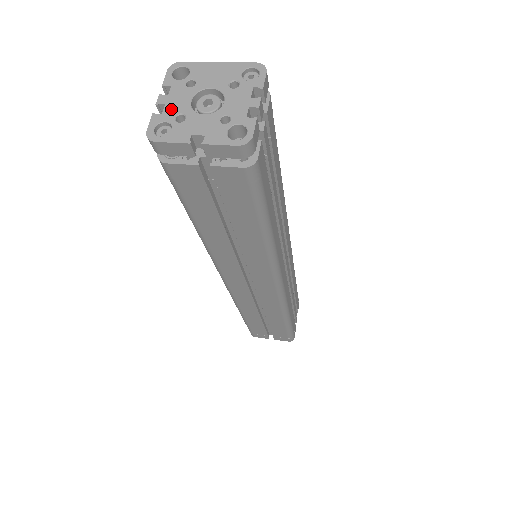
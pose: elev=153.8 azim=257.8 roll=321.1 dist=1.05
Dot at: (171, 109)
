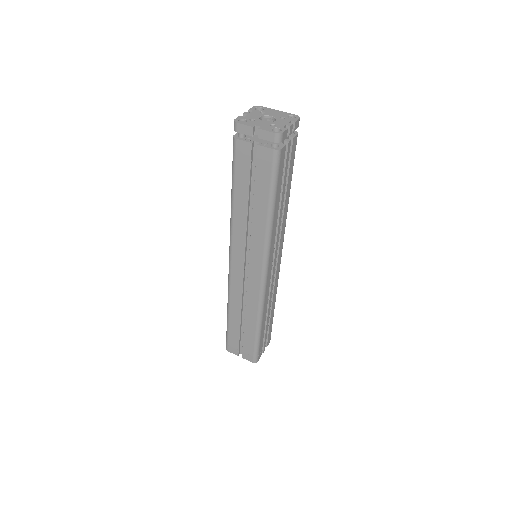
Dot at: (249, 116)
